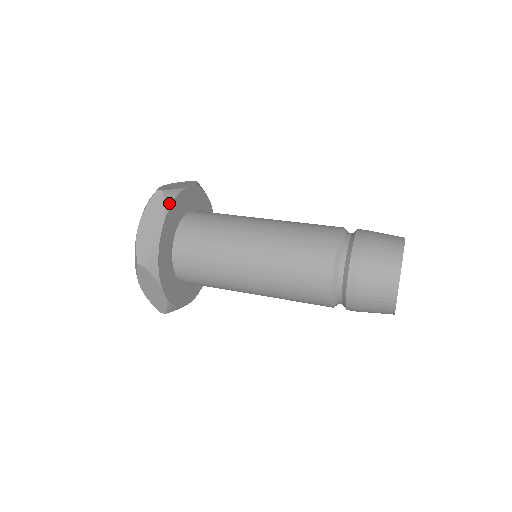
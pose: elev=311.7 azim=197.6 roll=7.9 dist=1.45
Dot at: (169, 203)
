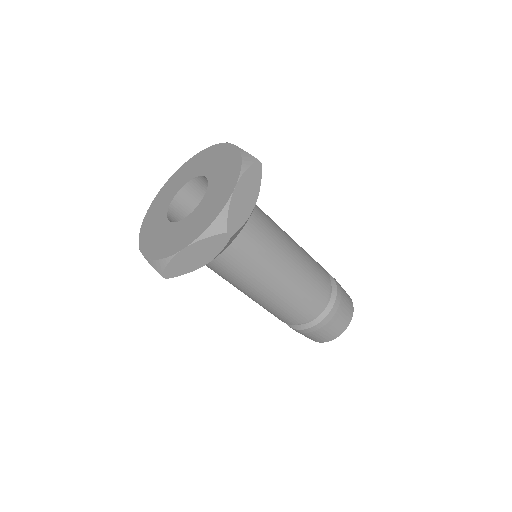
Dot at: (228, 245)
